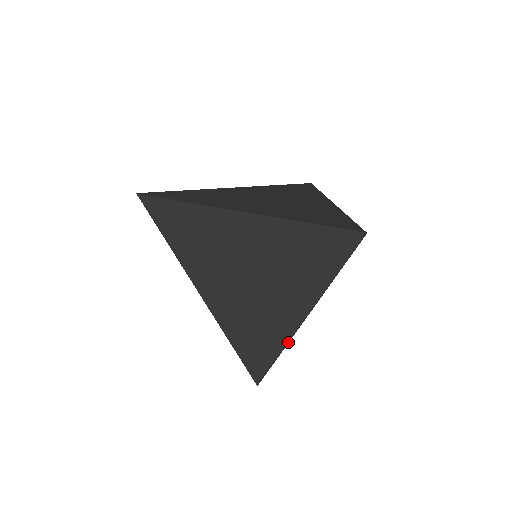
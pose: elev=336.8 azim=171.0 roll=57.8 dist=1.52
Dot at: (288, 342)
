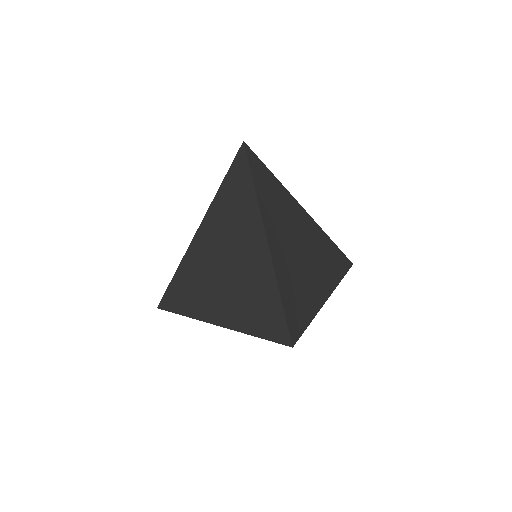
Dot at: occluded
